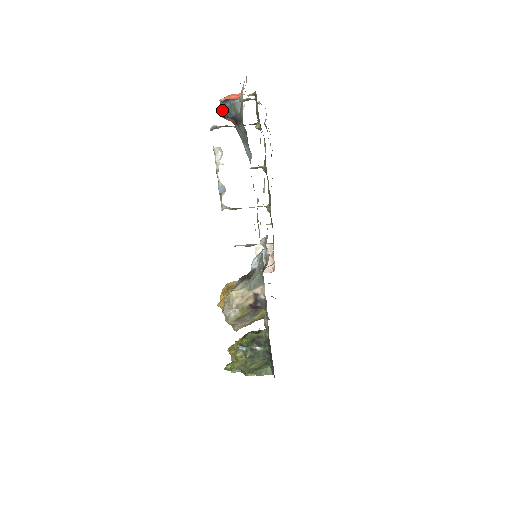
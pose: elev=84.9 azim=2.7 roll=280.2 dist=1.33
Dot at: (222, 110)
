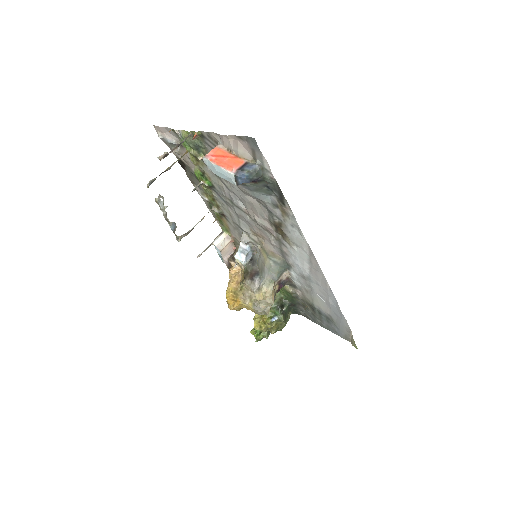
Dot at: (237, 181)
